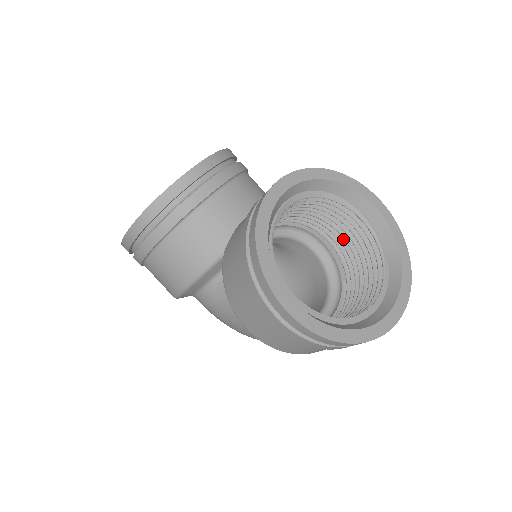
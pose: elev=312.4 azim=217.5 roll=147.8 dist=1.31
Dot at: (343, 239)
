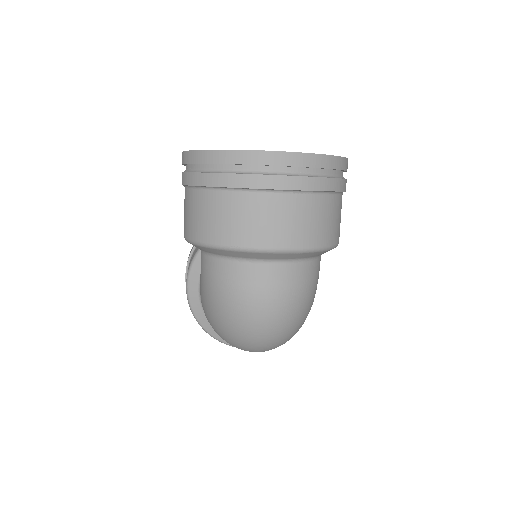
Dot at: occluded
